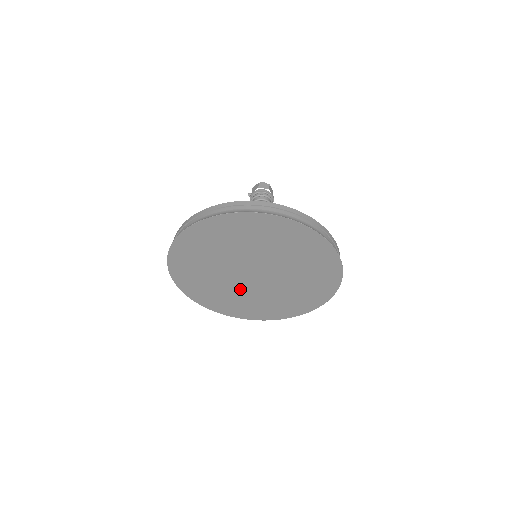
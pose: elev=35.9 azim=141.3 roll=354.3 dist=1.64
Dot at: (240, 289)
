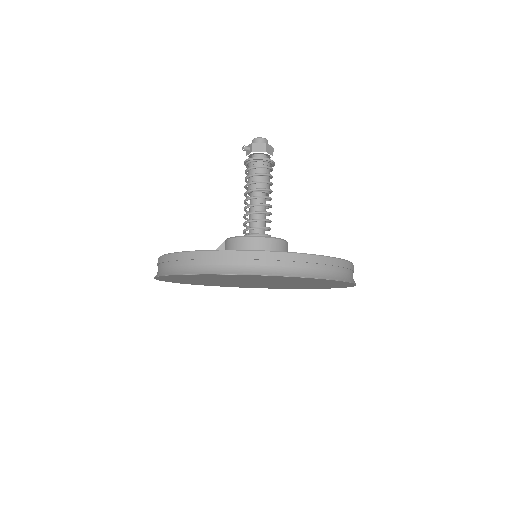
Dot at: (222, 282)
